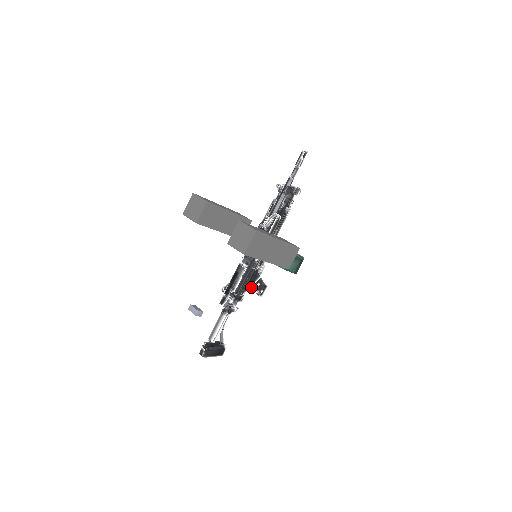
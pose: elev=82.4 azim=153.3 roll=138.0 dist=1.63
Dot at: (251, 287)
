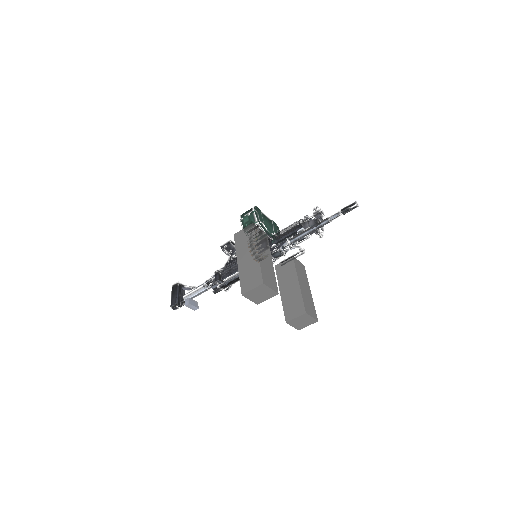
Dot at: occluded
